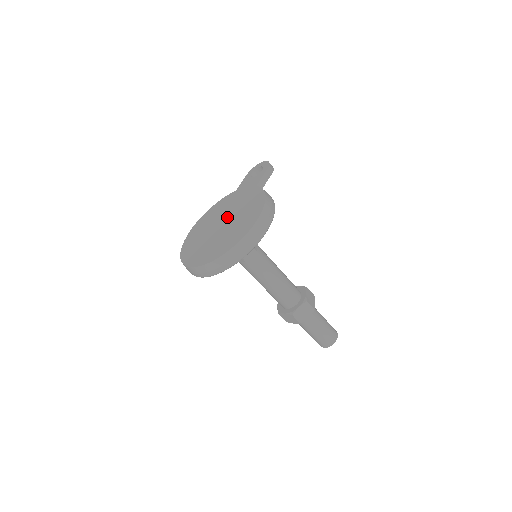
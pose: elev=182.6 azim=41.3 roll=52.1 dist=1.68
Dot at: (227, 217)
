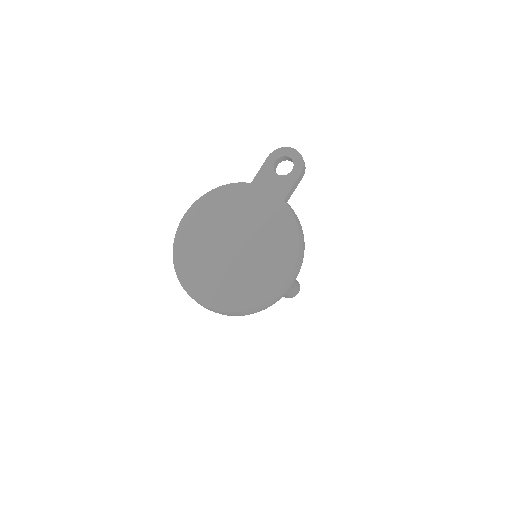
Dot at: (242, 236)
